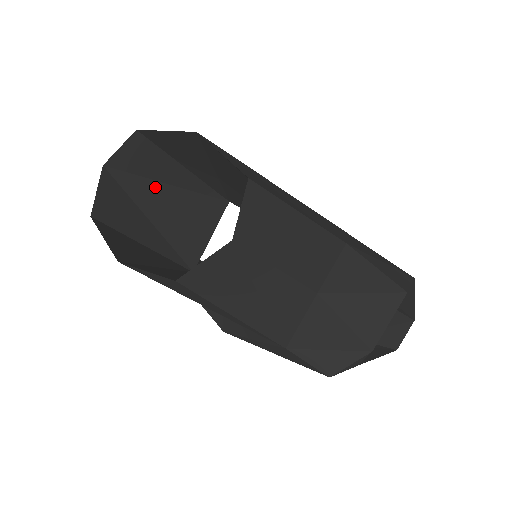
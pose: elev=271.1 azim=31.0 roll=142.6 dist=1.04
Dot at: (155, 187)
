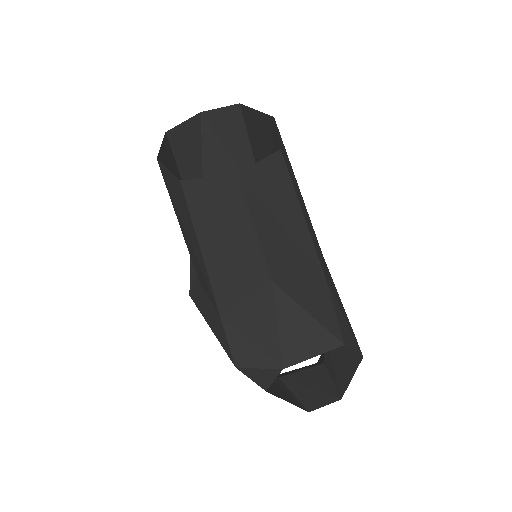
Dot at: (224, 157)
